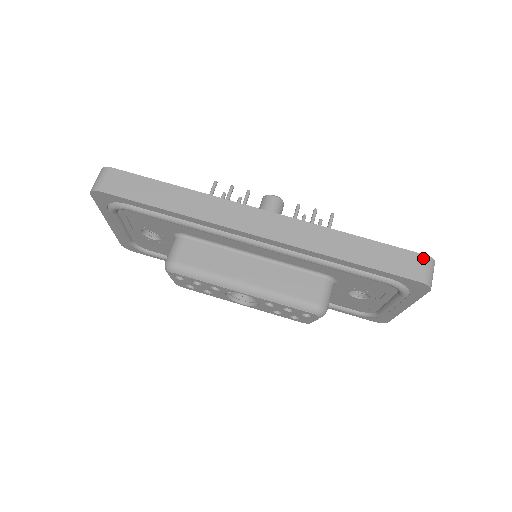
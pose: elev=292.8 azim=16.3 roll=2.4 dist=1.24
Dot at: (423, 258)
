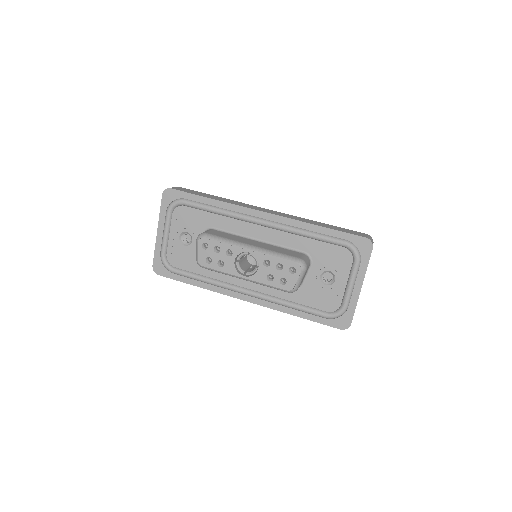
Dot at: (365, 234)
